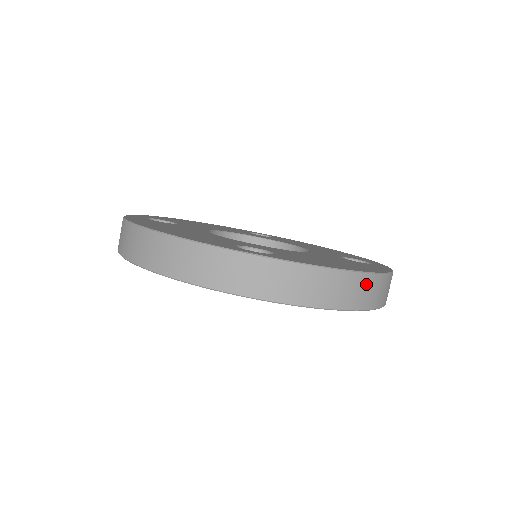
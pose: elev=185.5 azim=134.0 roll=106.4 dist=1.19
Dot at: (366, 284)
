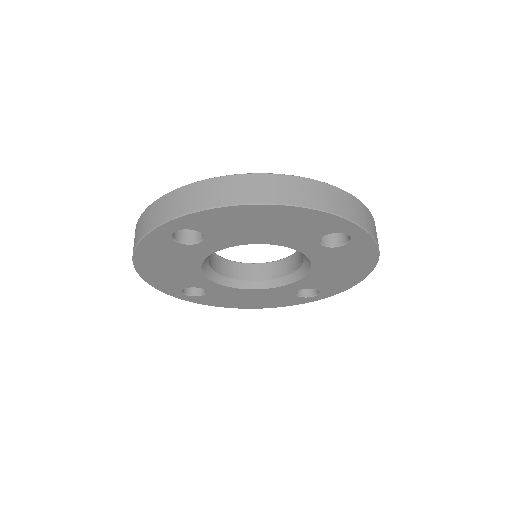
Dot at: (265, 182)
